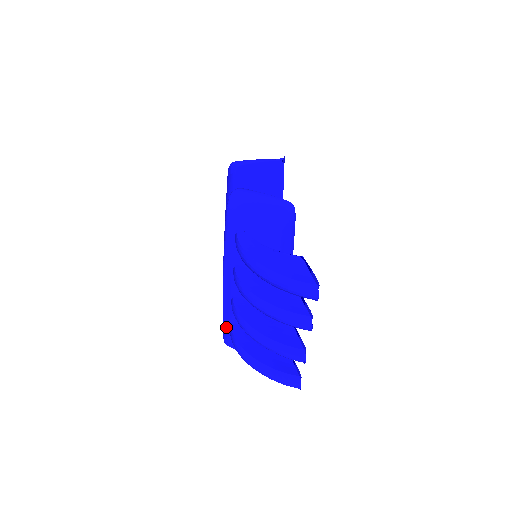
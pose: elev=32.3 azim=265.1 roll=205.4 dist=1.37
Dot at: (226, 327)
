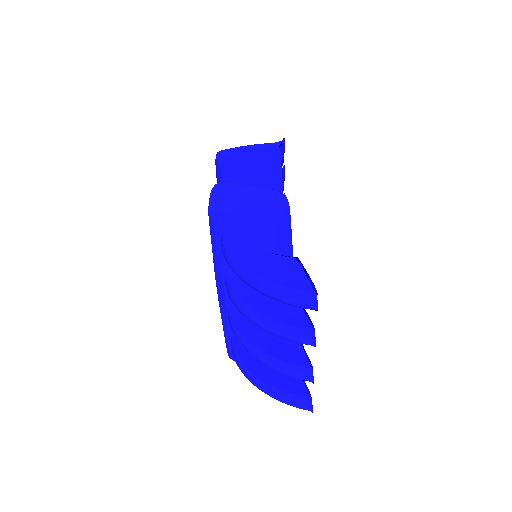
Dot at: (227, 340)
